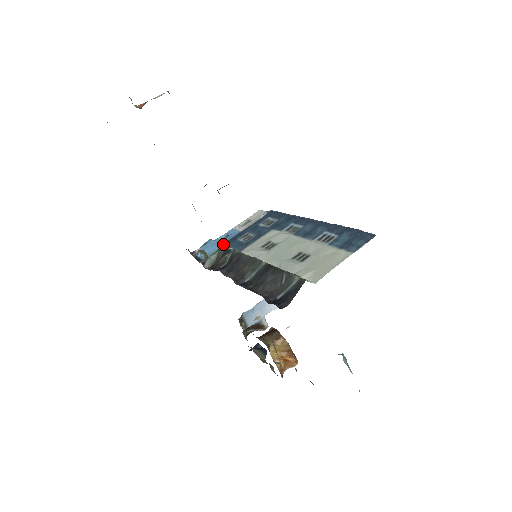
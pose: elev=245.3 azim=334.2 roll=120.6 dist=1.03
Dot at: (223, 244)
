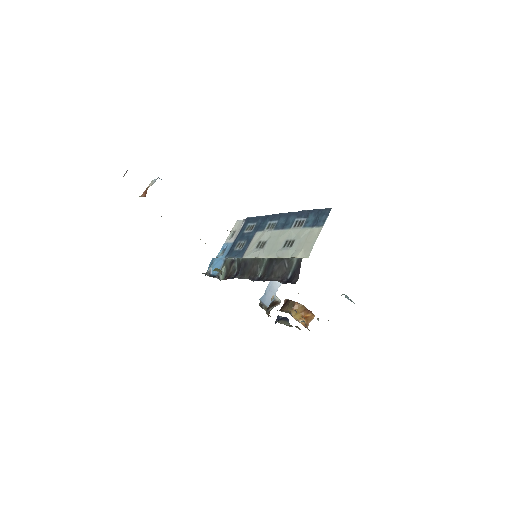
Dot at: (225, 258)
